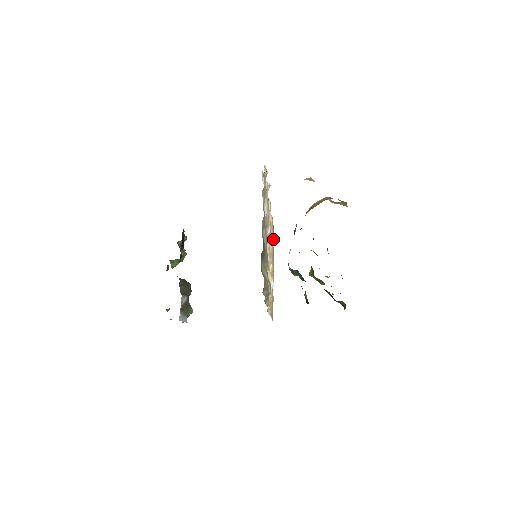
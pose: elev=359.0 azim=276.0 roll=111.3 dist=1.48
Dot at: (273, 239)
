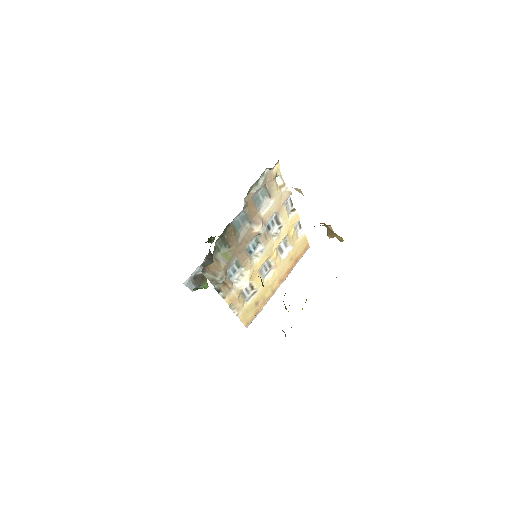
Dot at: (300, 258)
